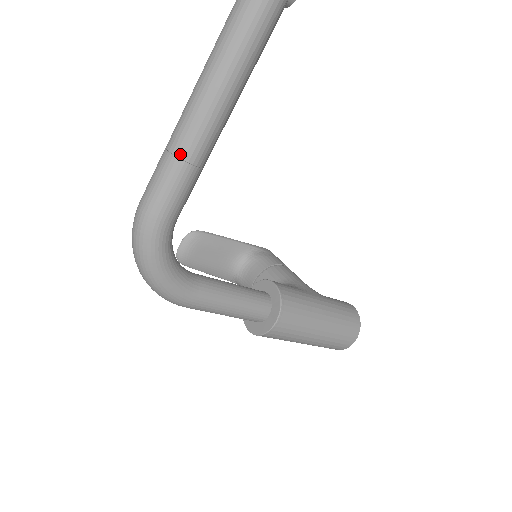
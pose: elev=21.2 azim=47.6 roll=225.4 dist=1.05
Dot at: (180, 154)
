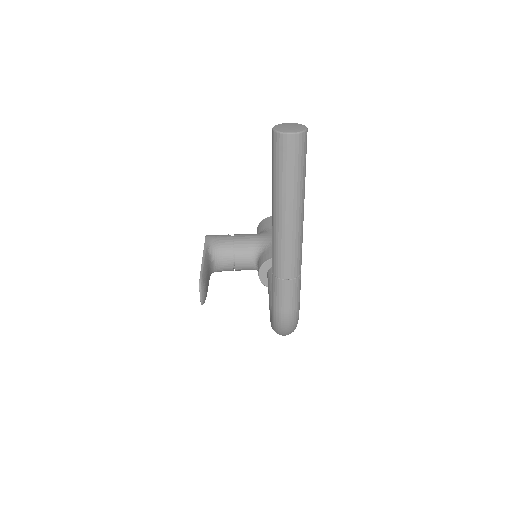
Dot at: (298, 274)
